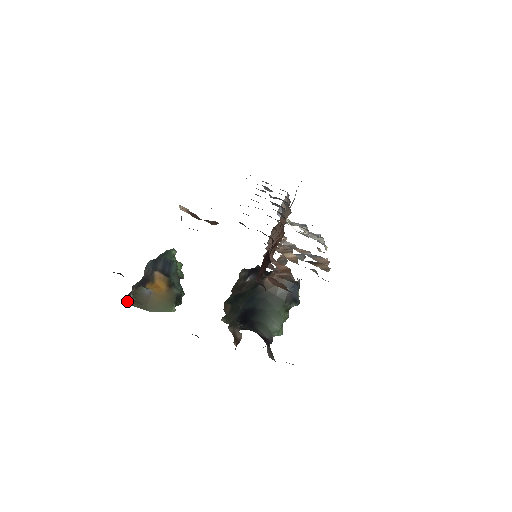
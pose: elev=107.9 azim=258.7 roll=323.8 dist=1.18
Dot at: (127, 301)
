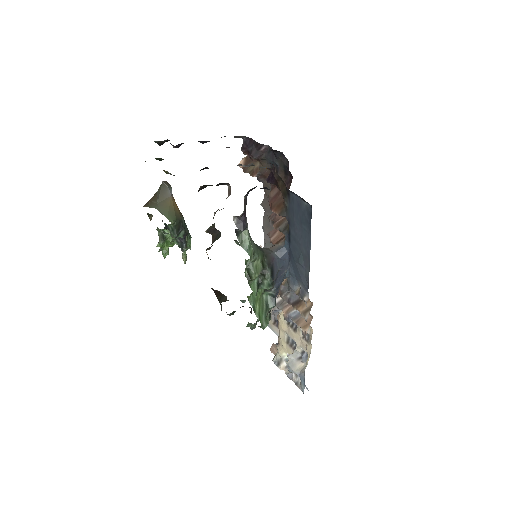
Dot at: occluded
